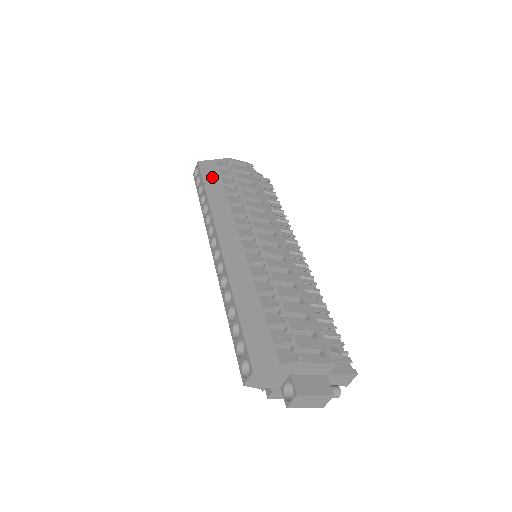
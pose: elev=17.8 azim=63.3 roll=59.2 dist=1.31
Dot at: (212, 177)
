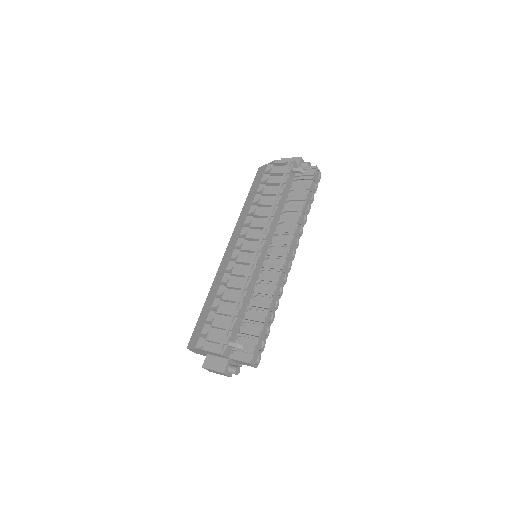
Dot at: (255, 185)
